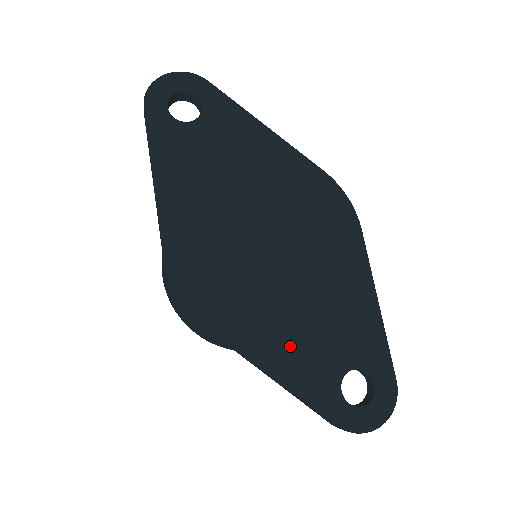
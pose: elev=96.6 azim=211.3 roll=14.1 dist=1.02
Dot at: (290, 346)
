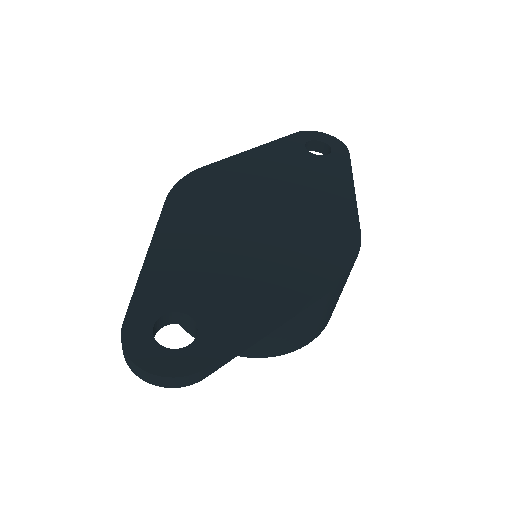
Dot at: (183, 259)
